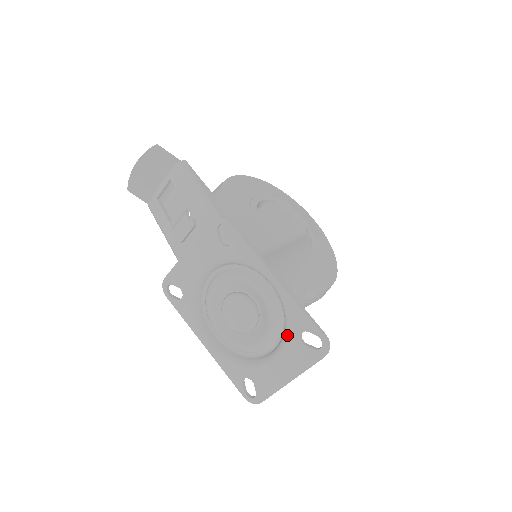
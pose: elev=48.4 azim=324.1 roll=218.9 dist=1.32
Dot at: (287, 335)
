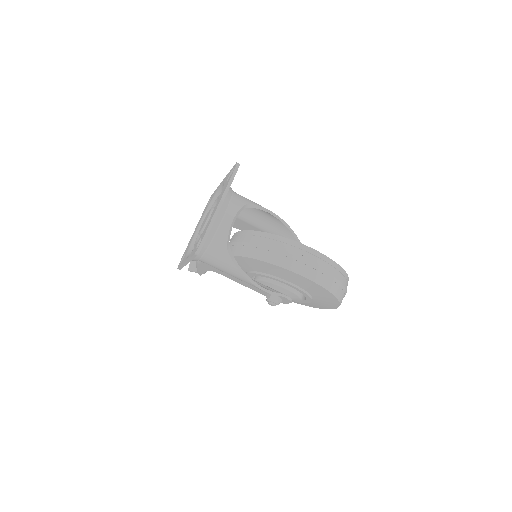
Dot at: occluded
